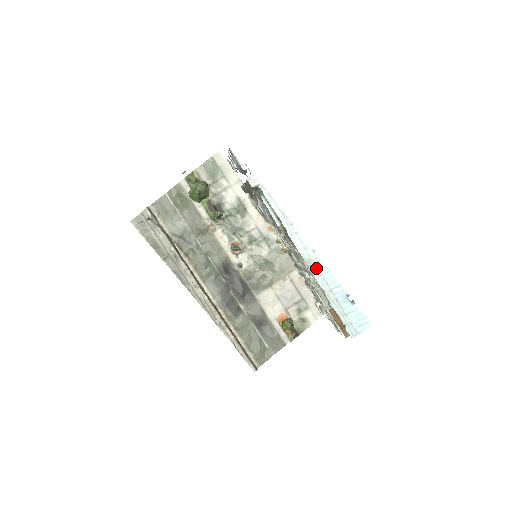
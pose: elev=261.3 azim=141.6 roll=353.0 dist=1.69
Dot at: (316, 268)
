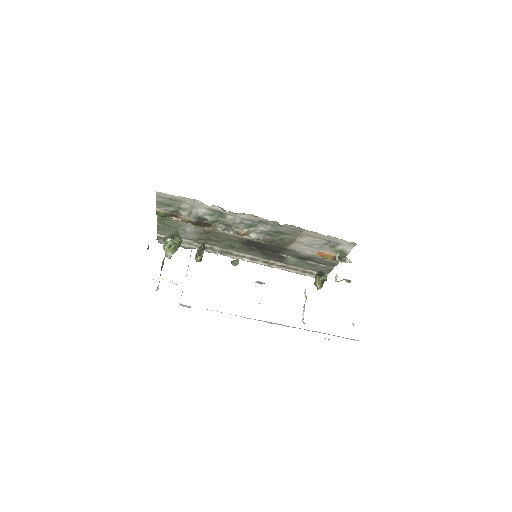
Dot at: (286, 326)
